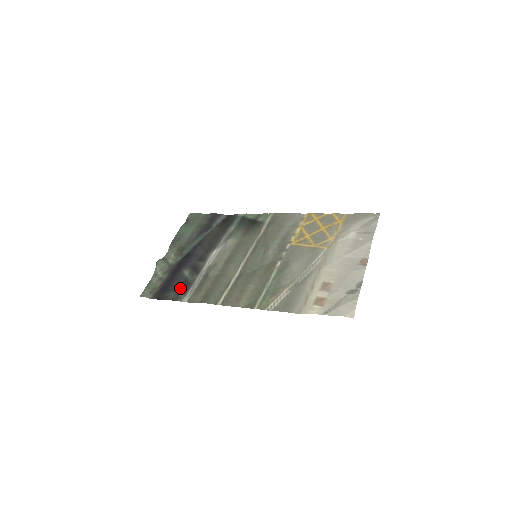
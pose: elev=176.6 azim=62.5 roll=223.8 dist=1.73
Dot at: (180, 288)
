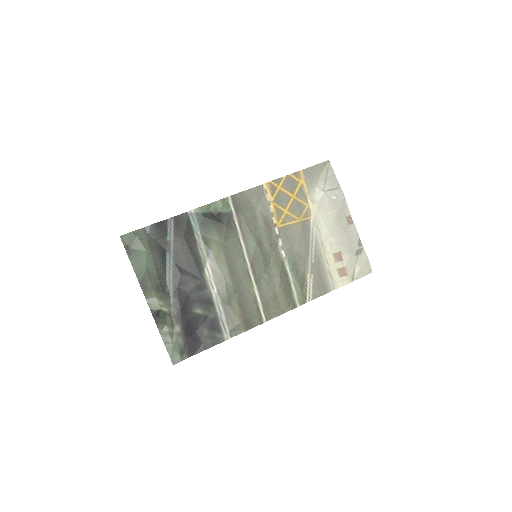
Dot at: (209, 330)
